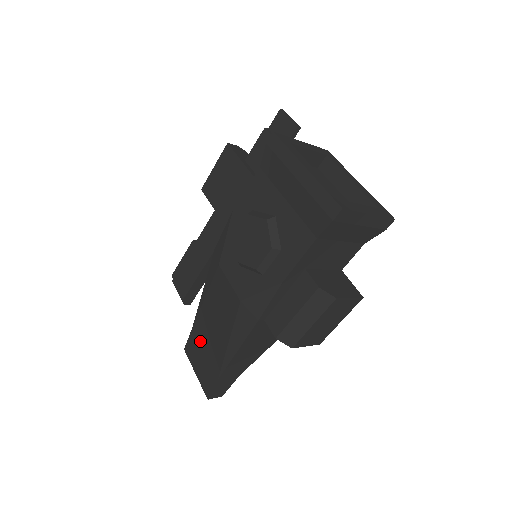
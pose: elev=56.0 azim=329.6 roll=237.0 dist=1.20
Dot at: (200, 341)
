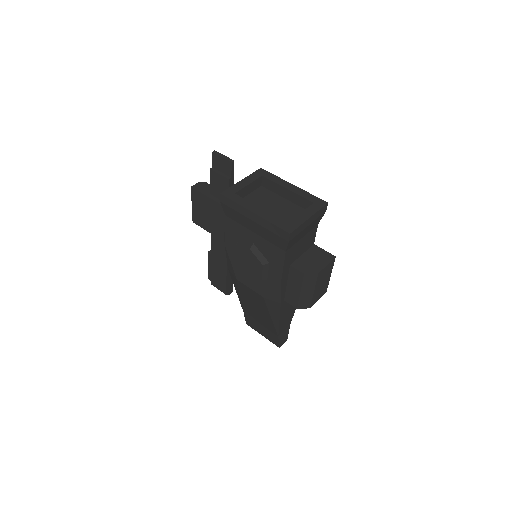
Dot at: (253, 318)
